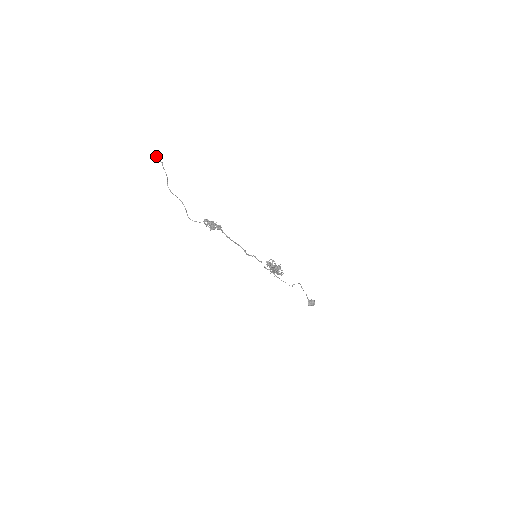
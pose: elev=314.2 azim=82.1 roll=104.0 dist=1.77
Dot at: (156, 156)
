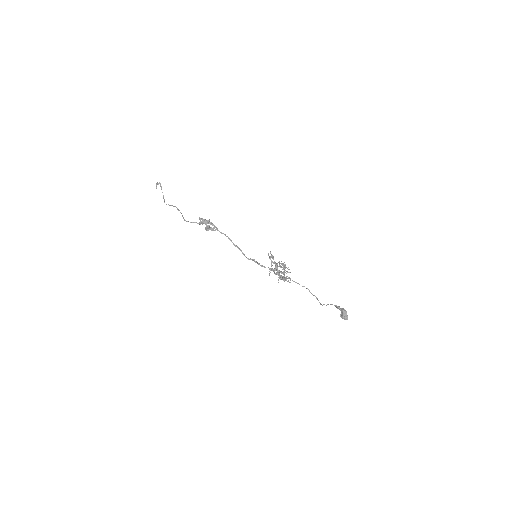
Dot at: (156, 183)
